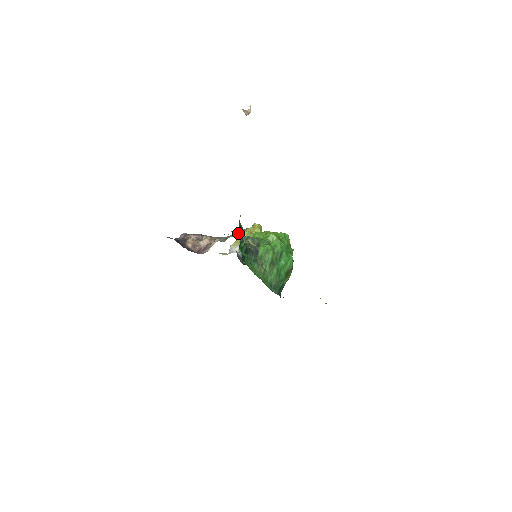
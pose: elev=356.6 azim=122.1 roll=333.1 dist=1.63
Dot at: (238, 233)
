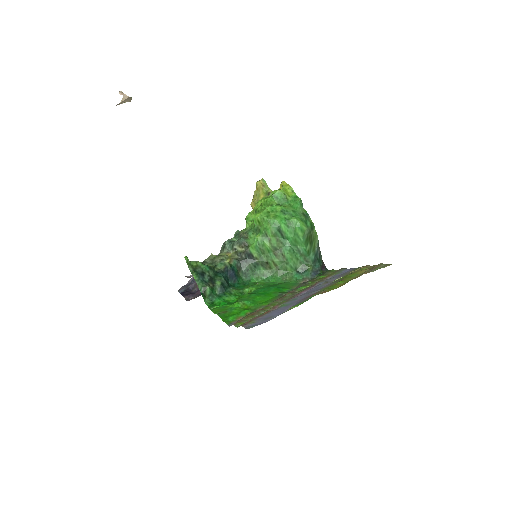
Dot at: (222, 245)
